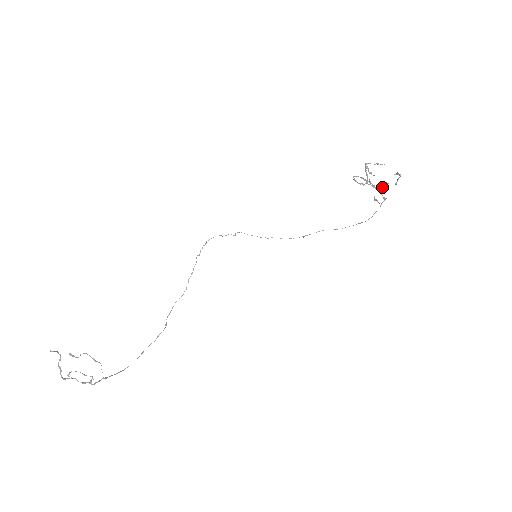
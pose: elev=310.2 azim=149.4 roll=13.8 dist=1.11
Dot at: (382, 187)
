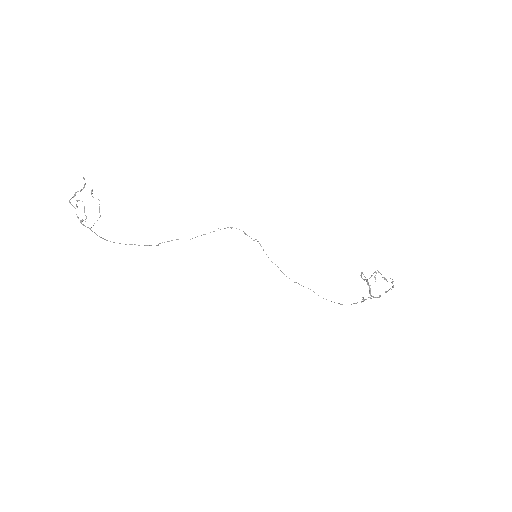
Dot at: (375, 297)
